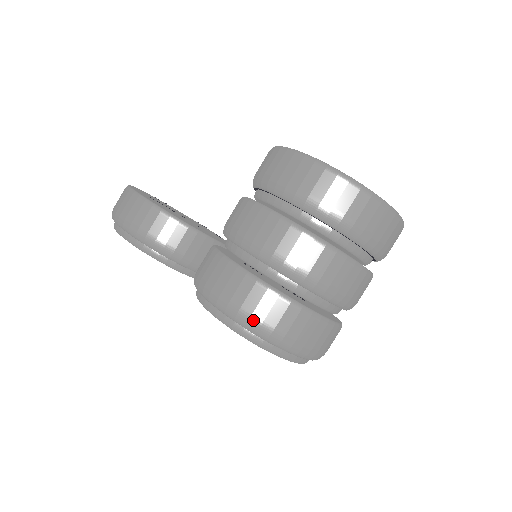
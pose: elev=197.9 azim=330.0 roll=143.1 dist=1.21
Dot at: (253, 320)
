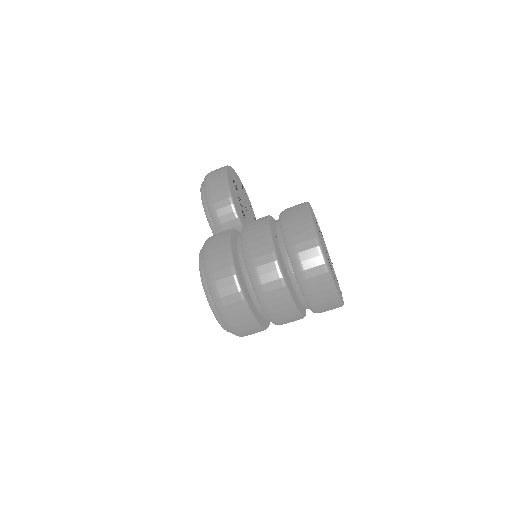
Dot at: (212, 276)
